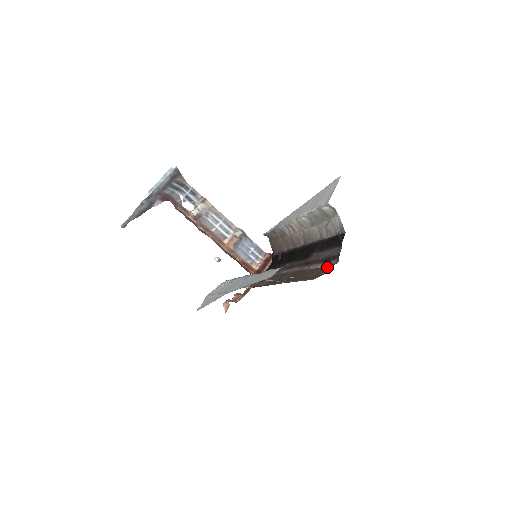
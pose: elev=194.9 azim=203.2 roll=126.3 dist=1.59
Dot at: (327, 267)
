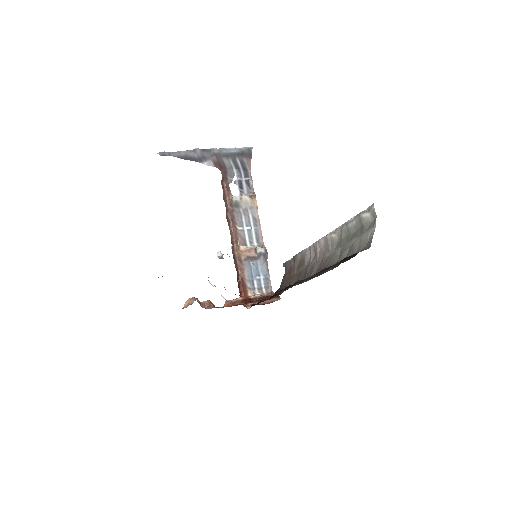
Dot at: occluded
